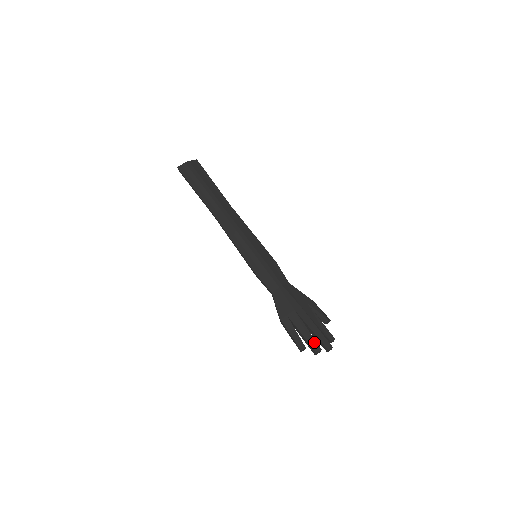
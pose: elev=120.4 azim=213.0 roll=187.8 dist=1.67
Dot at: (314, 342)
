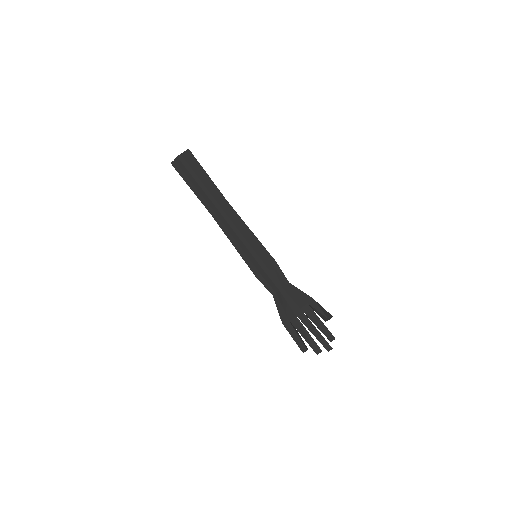
Dot at: (314, 344)
